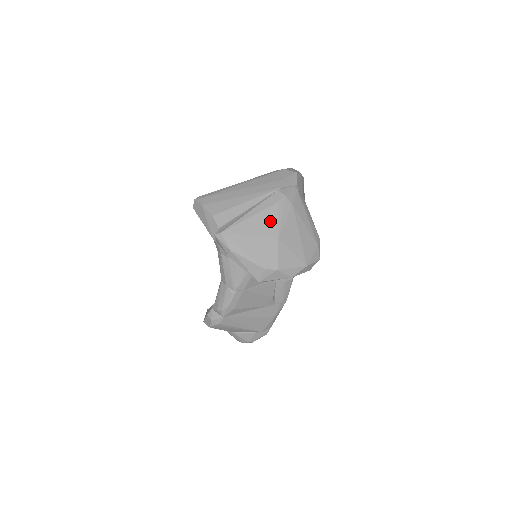
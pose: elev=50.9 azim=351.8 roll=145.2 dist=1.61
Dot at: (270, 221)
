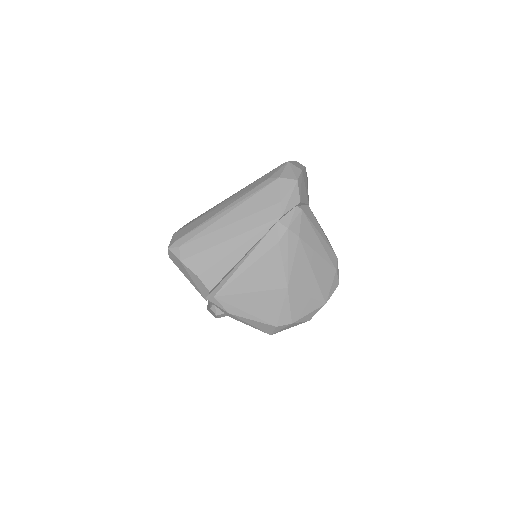
Dot at: (274, 269)
